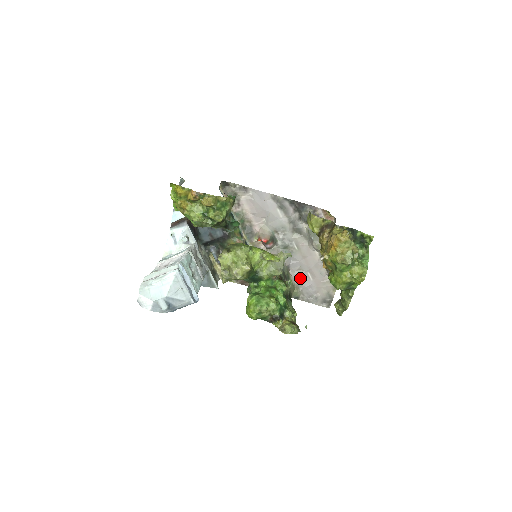
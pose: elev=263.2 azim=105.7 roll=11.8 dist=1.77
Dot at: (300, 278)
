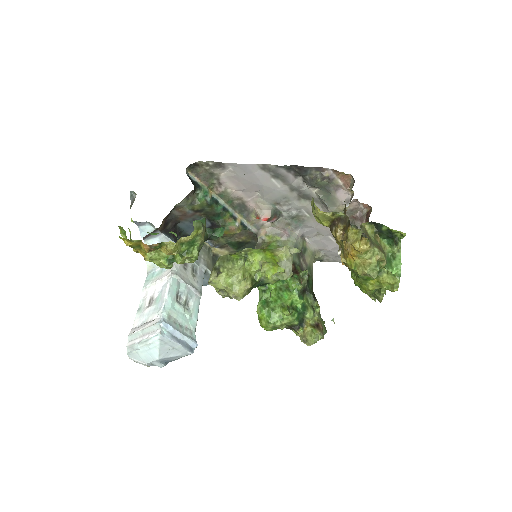
Dot at: (320, 243)
